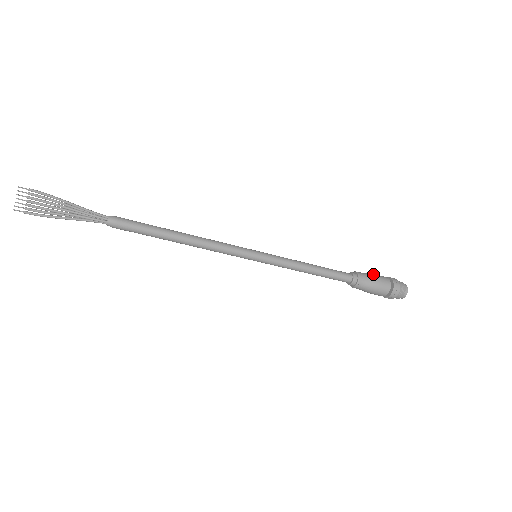
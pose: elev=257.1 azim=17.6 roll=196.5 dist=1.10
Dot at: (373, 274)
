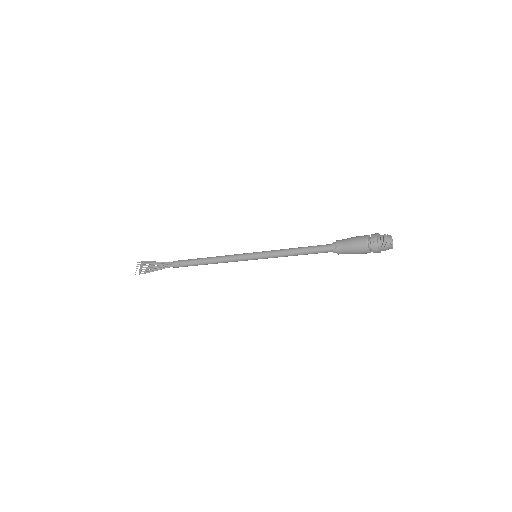
Dot at: occluded
